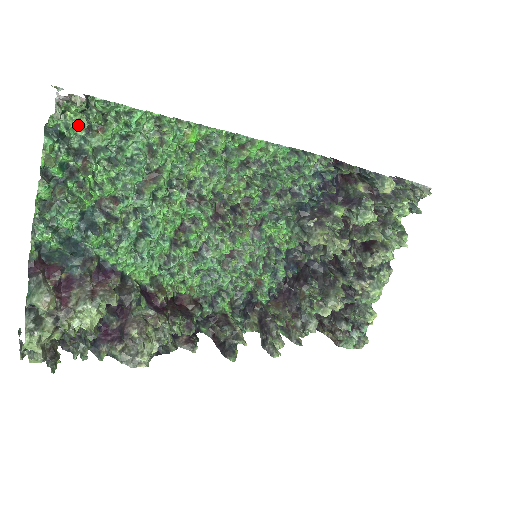
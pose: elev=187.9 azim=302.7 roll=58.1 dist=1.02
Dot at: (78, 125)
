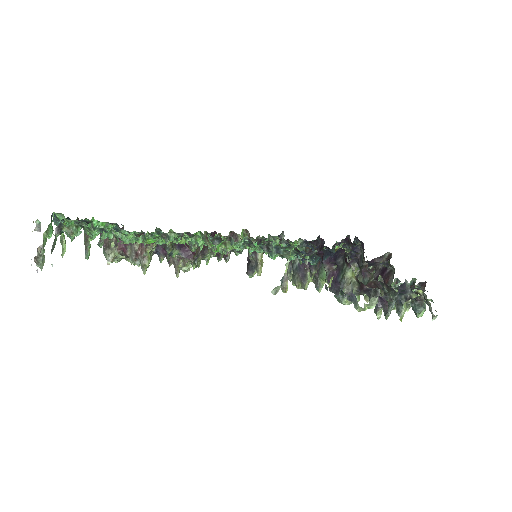
Dot at: (69, 221)
